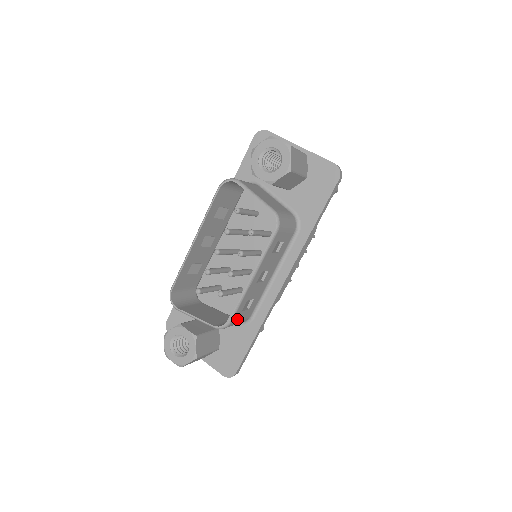
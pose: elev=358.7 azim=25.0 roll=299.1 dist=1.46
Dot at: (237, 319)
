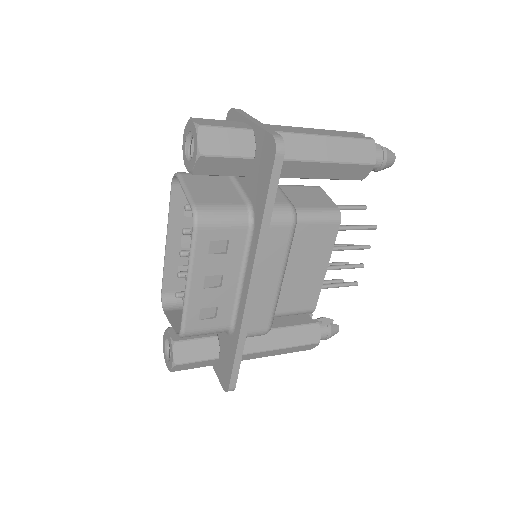
Dot at: (197, 328)
